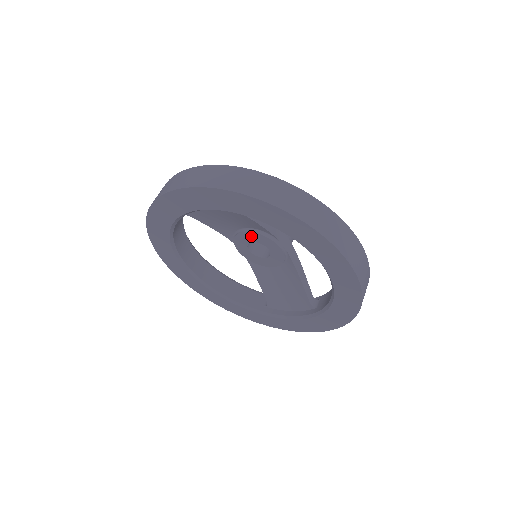
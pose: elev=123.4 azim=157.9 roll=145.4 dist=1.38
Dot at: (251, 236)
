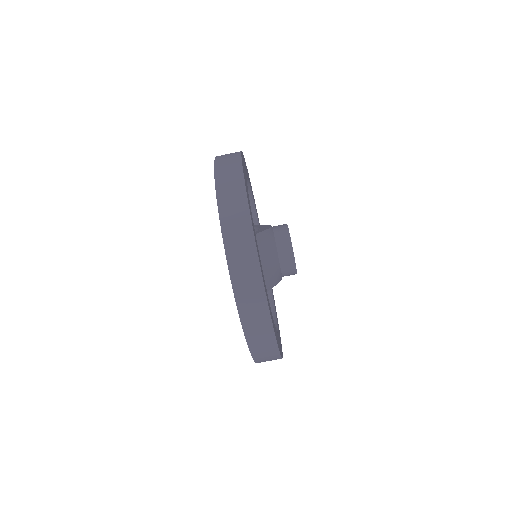
Dot at: occluded
